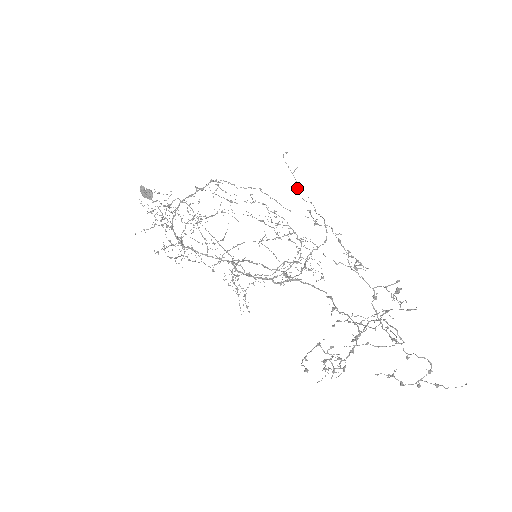
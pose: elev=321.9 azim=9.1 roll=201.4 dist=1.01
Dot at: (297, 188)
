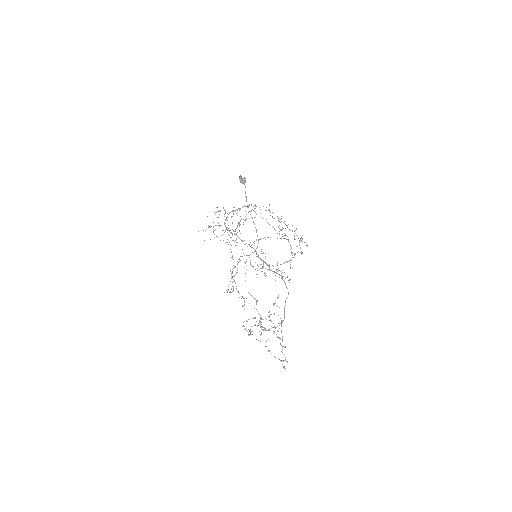
Dot at: (232, 256)
